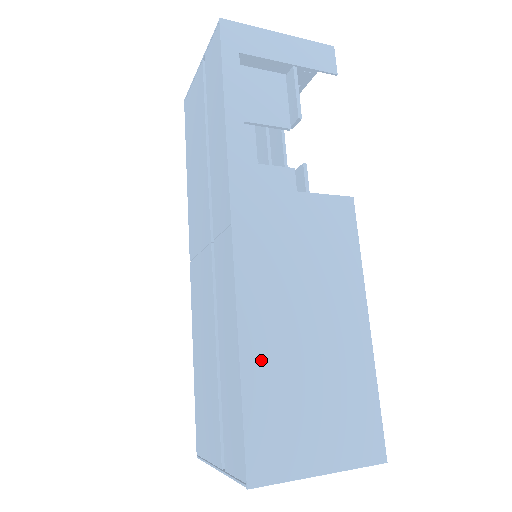
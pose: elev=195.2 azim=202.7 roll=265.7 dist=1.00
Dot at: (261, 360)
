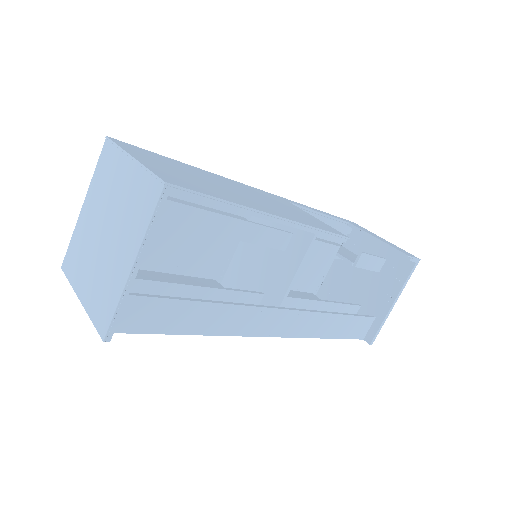
Dot at: (195, 169)
